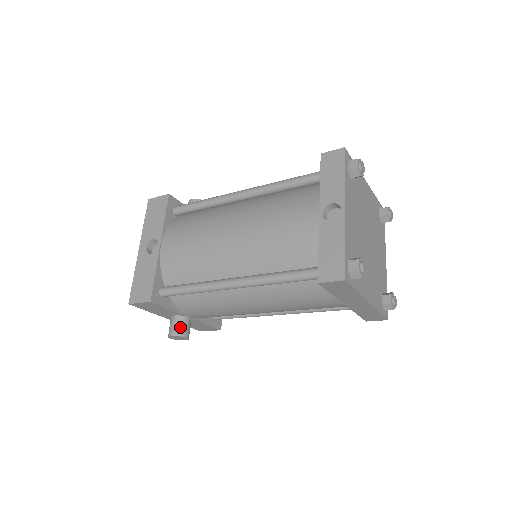
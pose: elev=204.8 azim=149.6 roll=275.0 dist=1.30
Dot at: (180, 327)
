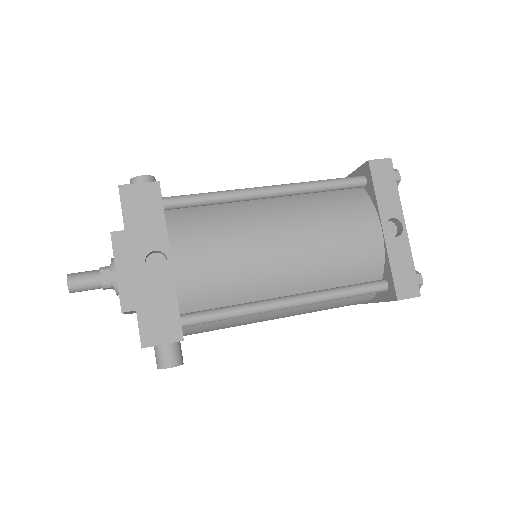
Dot at: (178, 354)
